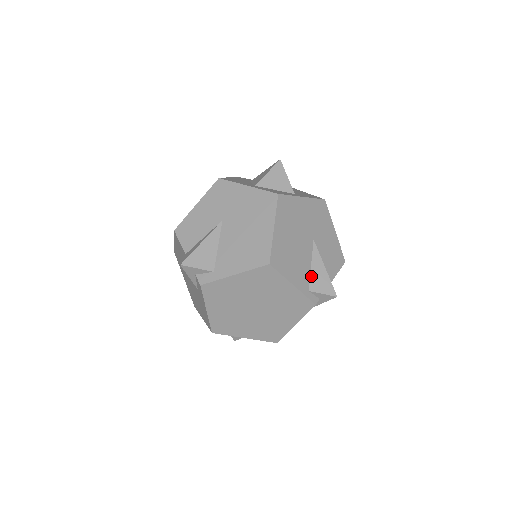
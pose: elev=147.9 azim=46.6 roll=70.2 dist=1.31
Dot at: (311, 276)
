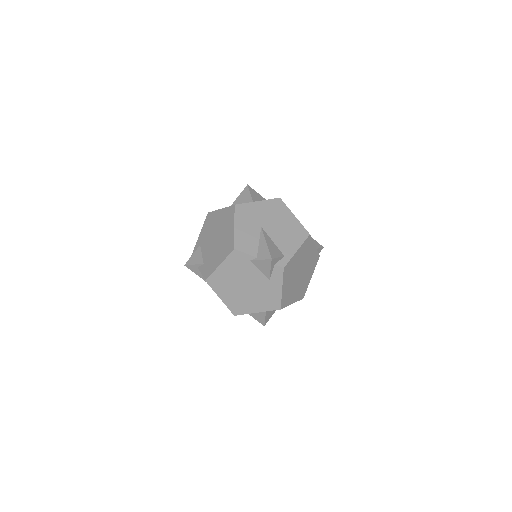
Dot at: occluded
